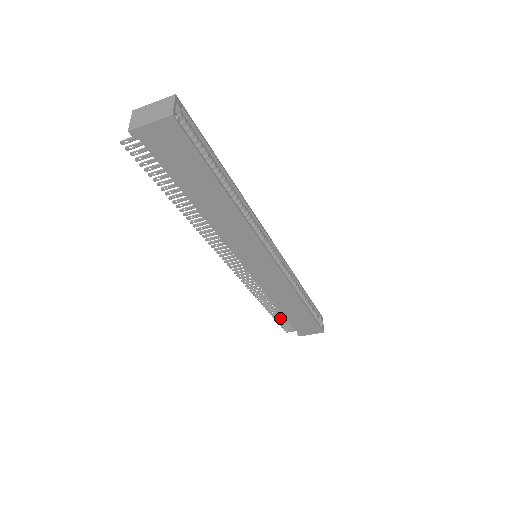
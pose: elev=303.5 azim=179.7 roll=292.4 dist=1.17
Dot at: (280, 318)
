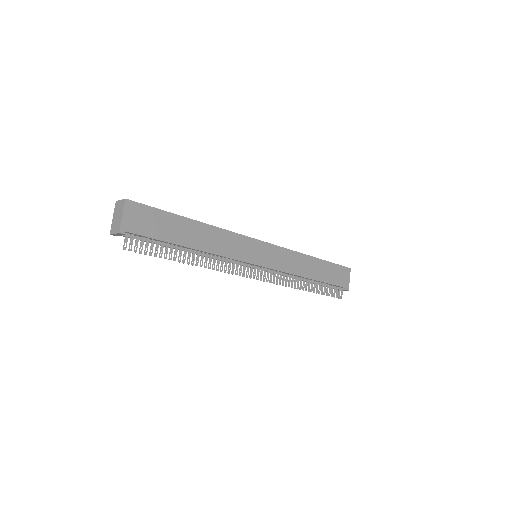
Dot at: (324, 290)
